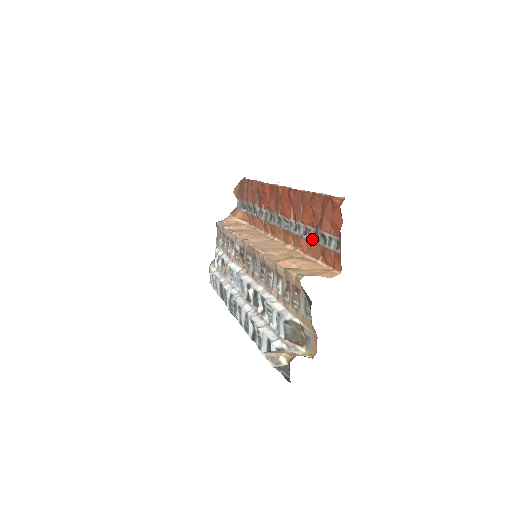
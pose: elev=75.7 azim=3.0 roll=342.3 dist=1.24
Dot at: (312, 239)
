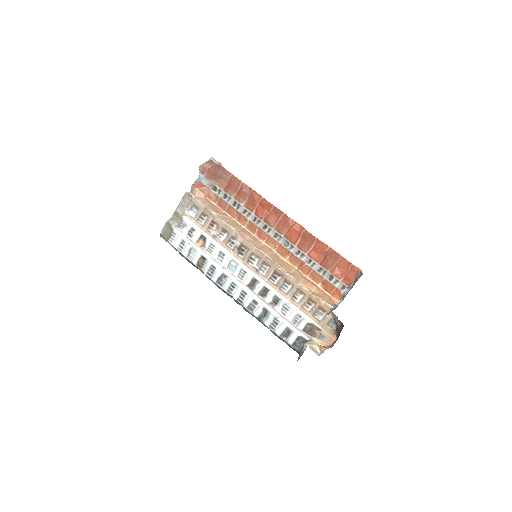
Dot at: (316, 270)
